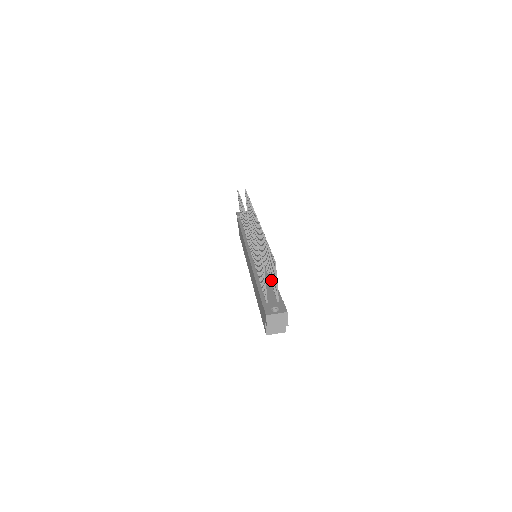
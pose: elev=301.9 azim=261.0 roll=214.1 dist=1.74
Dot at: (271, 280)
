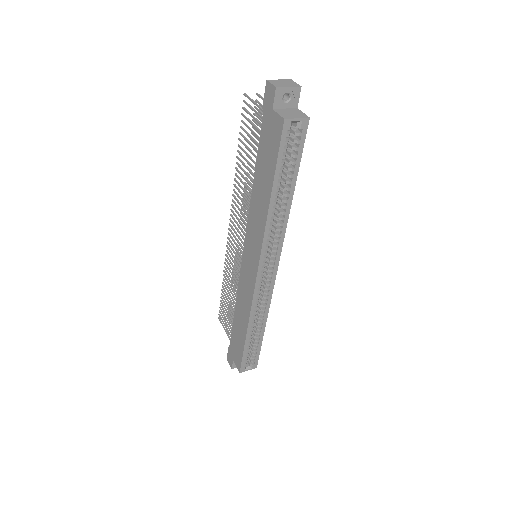
Dot at: occluded
